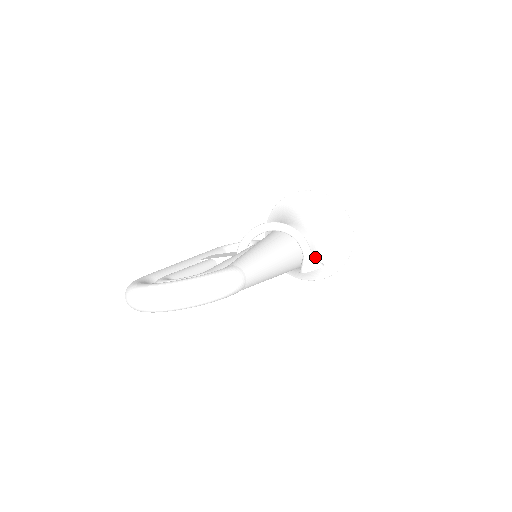
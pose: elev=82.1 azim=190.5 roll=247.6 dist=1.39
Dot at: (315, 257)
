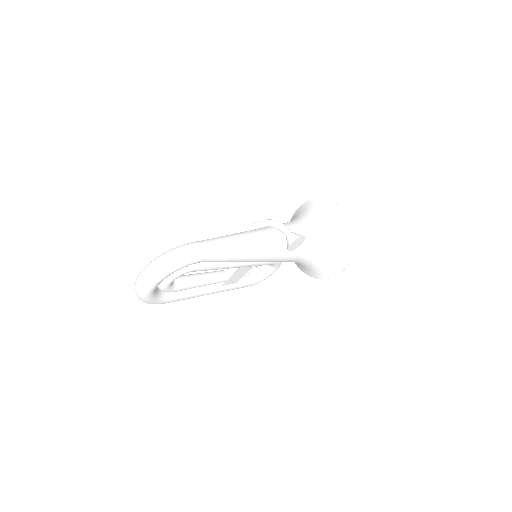
Dot at: (295, 233)
